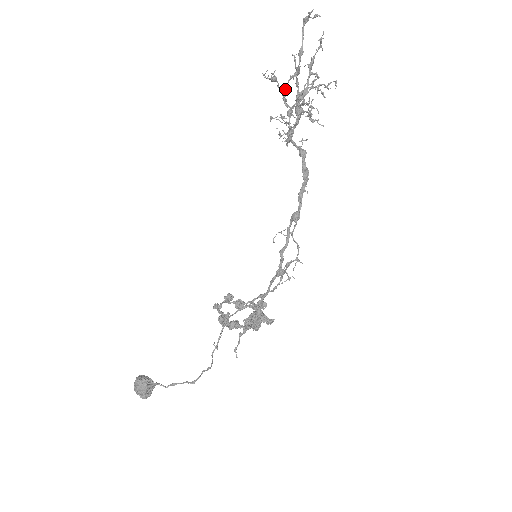
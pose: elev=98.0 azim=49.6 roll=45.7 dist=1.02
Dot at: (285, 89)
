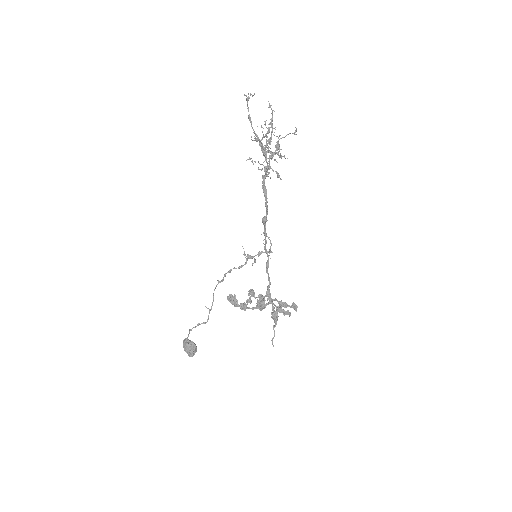
Dot at: occluded
